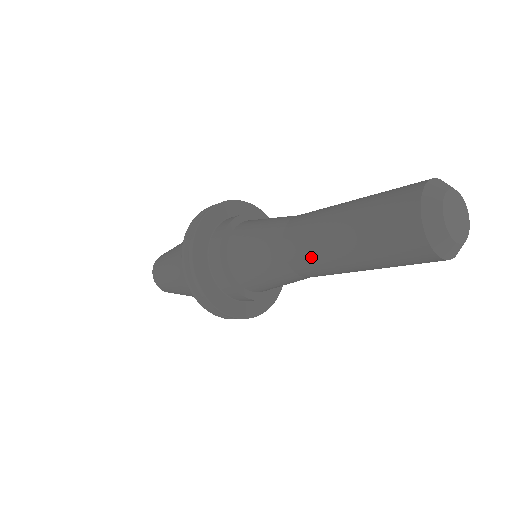
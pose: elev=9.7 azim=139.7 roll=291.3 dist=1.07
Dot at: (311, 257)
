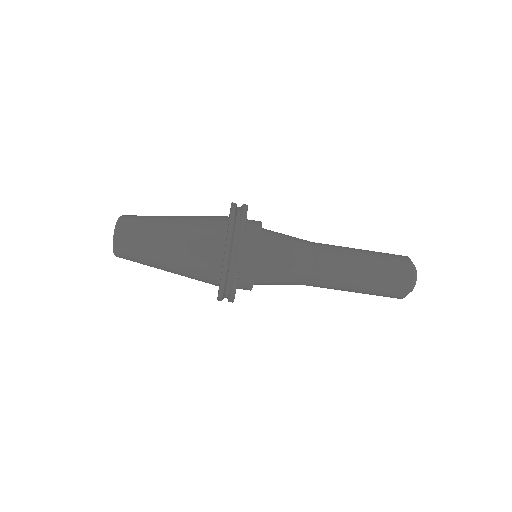
Dot at: (334, 246)
